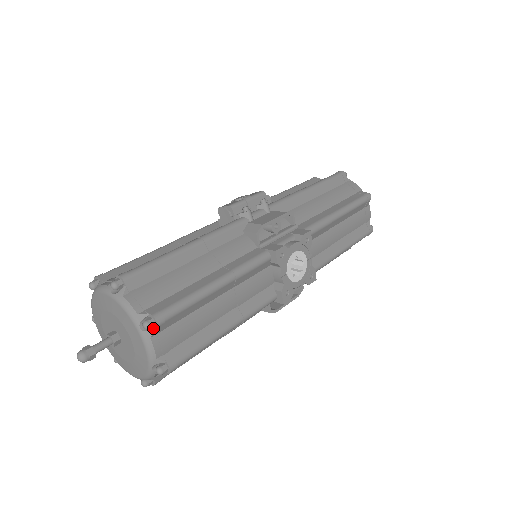
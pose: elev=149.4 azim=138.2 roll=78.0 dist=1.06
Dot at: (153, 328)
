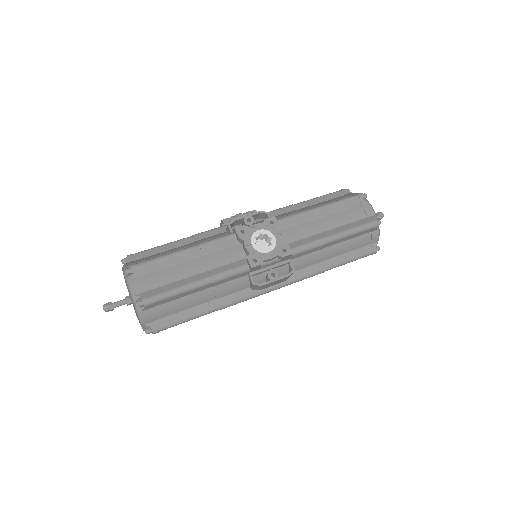
Dot at: (132, 275)
